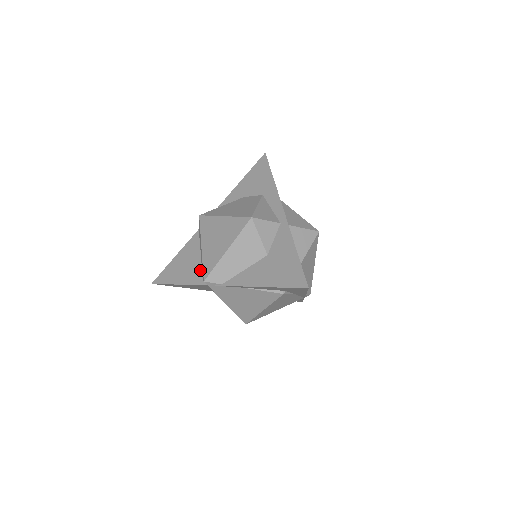
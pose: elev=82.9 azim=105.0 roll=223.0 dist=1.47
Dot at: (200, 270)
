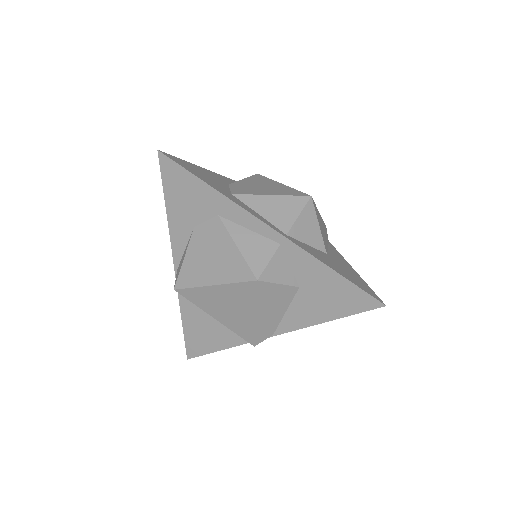
Dot at: occluded
